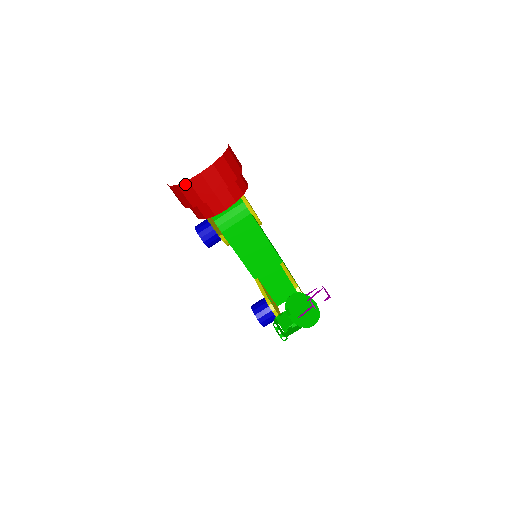
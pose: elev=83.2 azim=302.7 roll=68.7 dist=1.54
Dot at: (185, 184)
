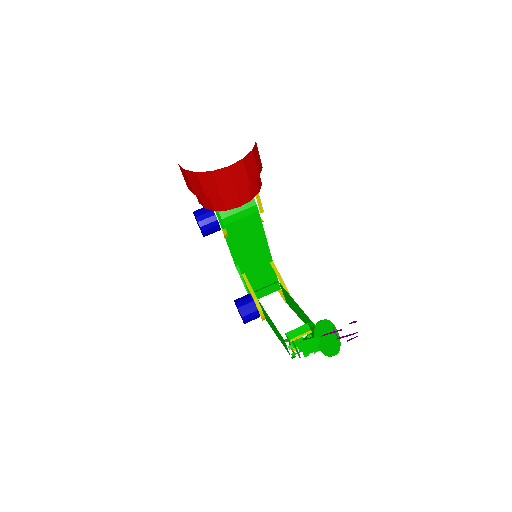
Dot at: (207, 174)
